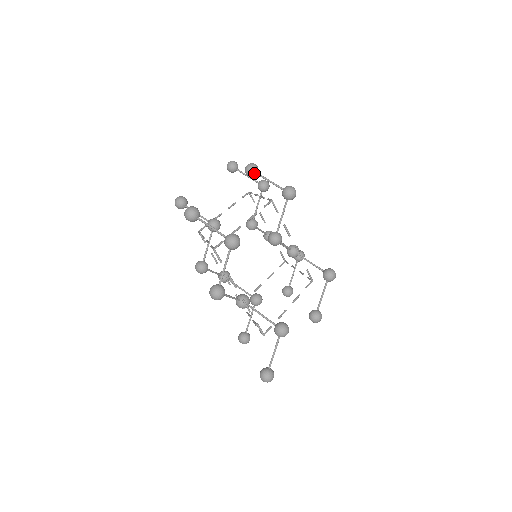
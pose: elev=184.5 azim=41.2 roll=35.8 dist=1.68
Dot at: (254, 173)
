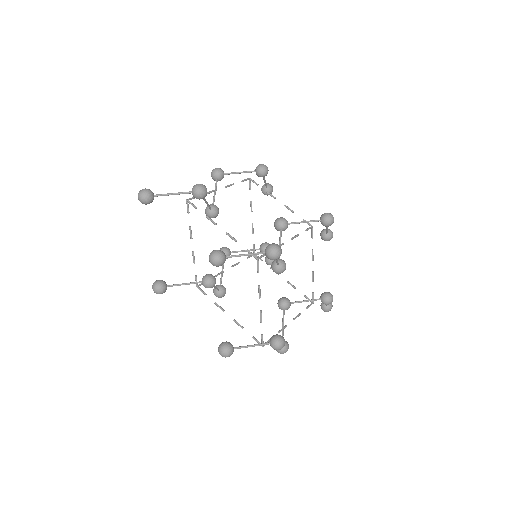
Dot at: (224, 262)
